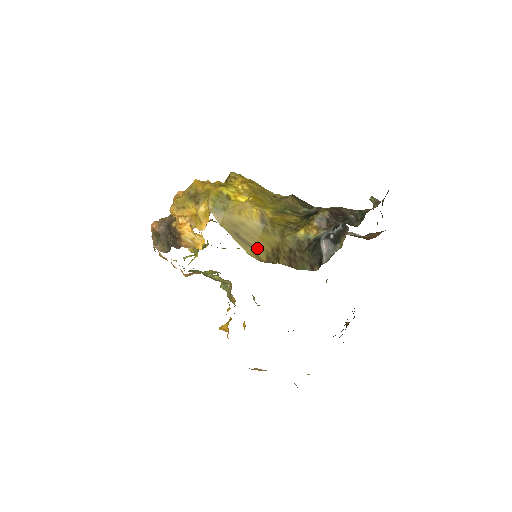
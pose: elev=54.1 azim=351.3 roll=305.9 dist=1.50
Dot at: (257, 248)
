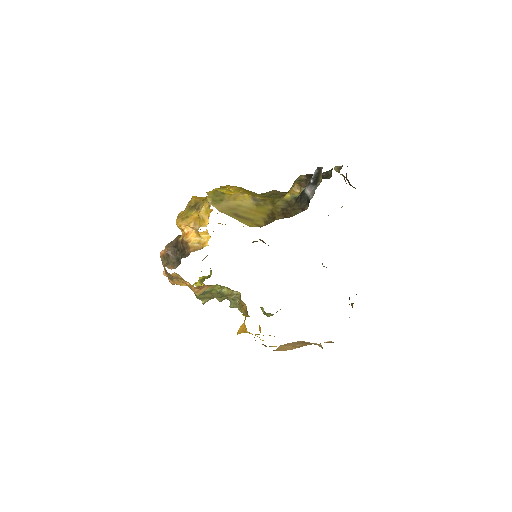
Dot at: (255, 219)
